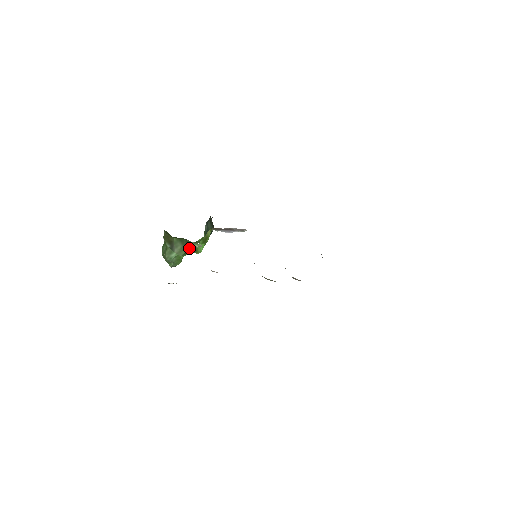
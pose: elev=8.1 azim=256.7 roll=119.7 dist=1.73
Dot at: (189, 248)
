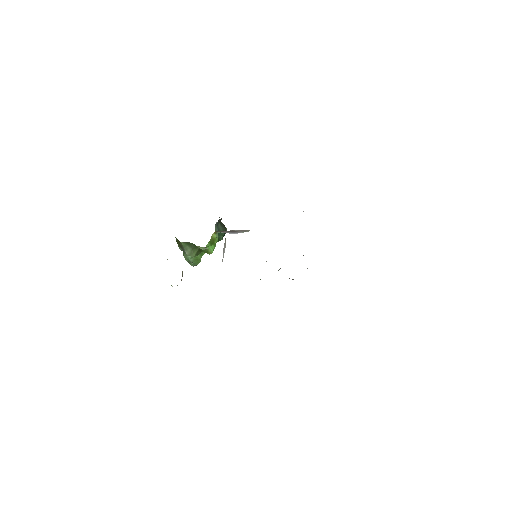
Dot at: (199, 250)
